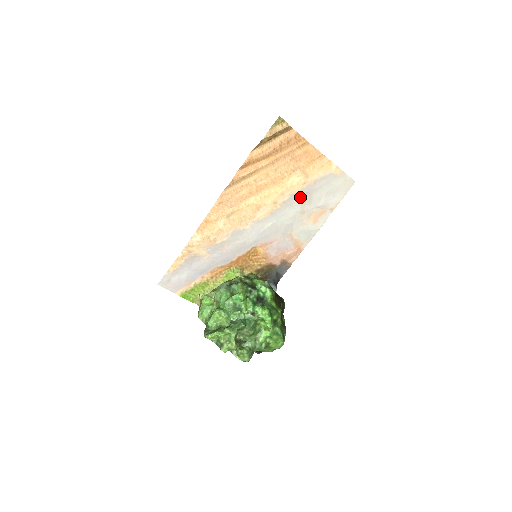
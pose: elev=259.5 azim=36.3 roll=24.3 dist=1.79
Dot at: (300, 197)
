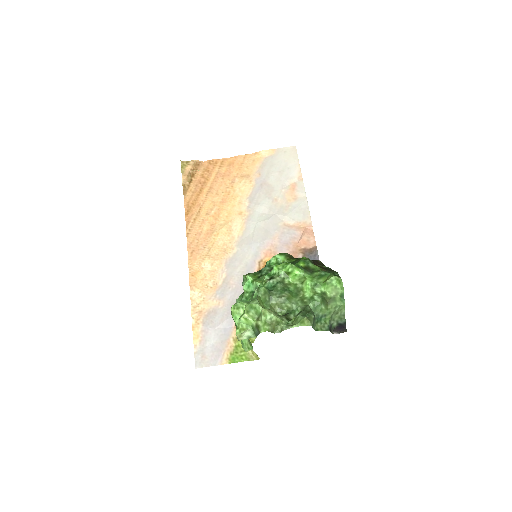
Dot at: (259, 193)
